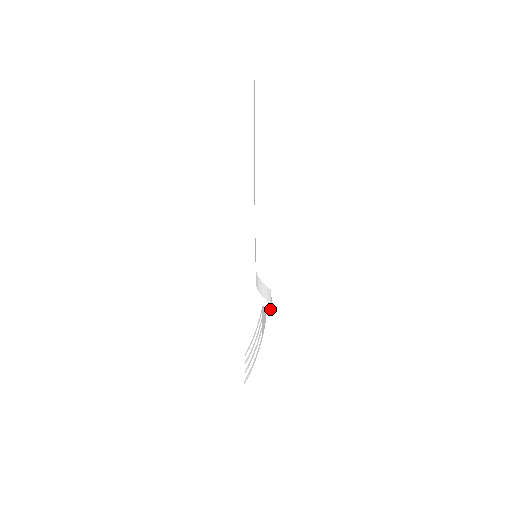
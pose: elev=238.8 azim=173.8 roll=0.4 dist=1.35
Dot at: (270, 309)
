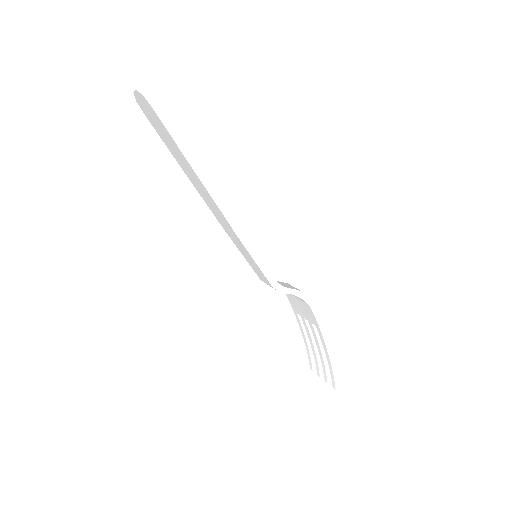
Dot at: (305, 294)
